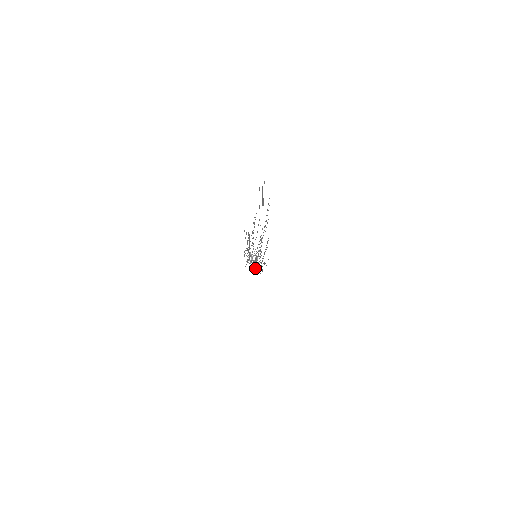
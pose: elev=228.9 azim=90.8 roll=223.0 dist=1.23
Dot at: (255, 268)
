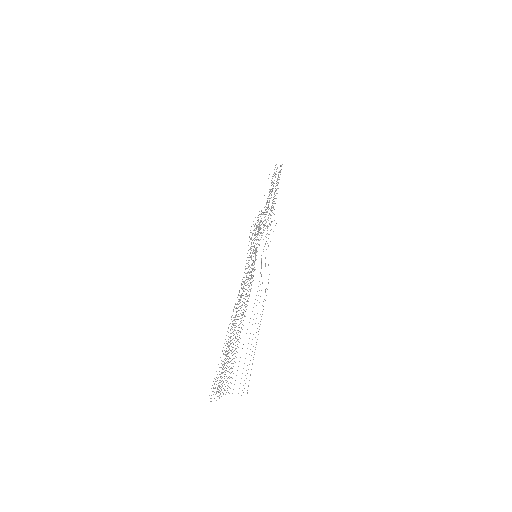
Dot at: occluded
